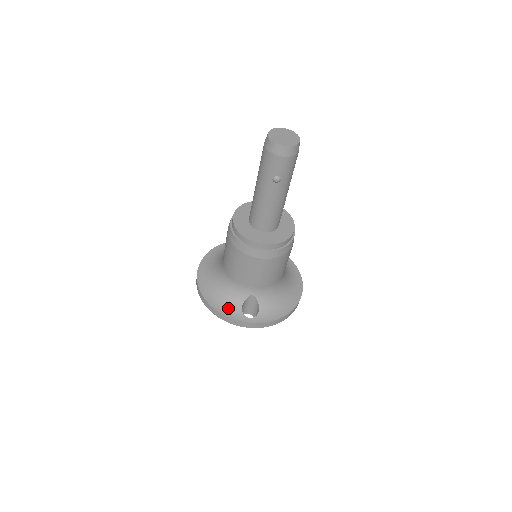
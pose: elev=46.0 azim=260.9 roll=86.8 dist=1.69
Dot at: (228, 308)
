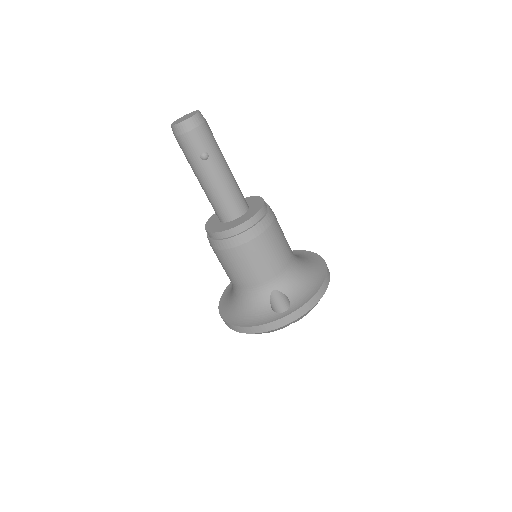
Dot at: (259, 318)
